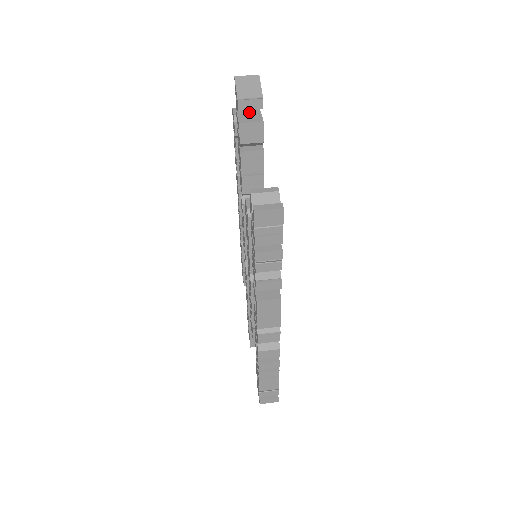
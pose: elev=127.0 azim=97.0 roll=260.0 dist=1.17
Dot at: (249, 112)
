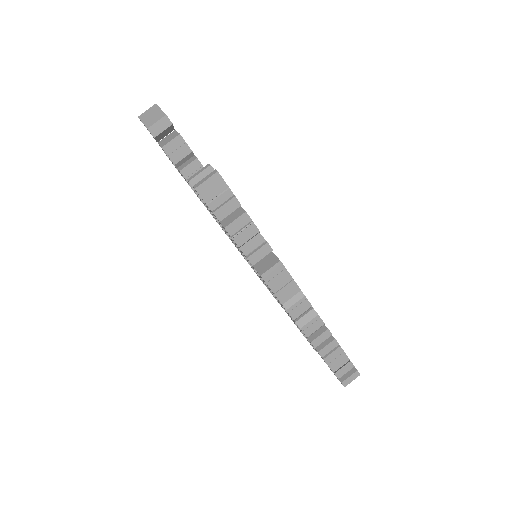
Dot at: (167, 137)
